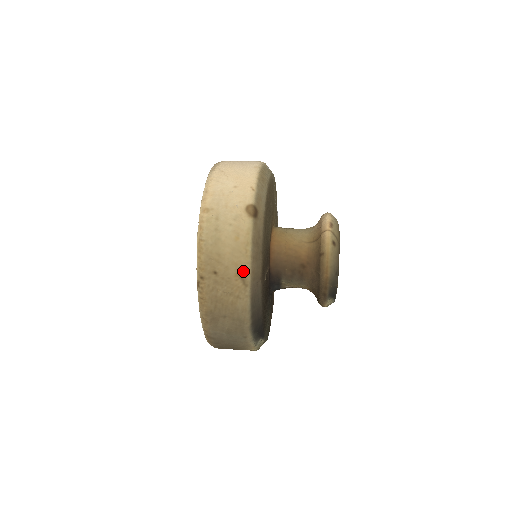
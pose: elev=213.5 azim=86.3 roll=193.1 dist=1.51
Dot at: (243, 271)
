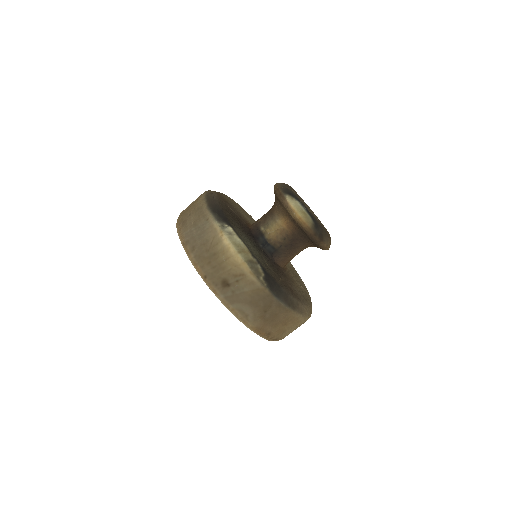
Dot at: occluded
